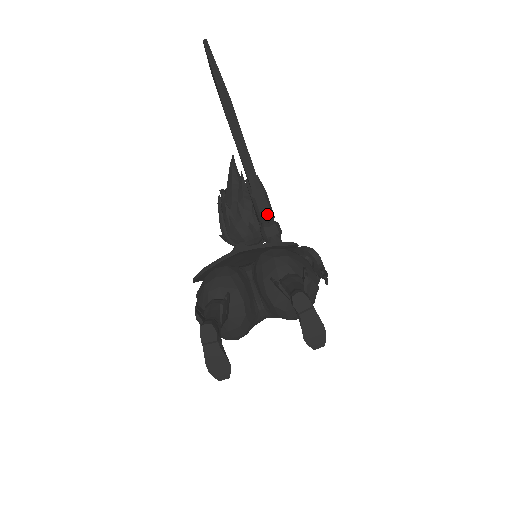
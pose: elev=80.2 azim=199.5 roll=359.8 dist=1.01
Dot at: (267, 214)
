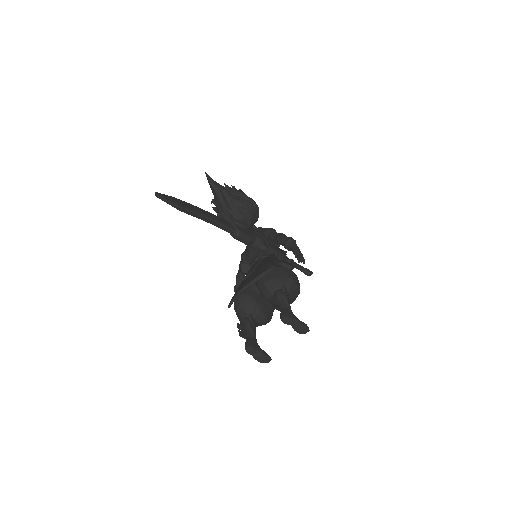
Dot at: (249, 241)
